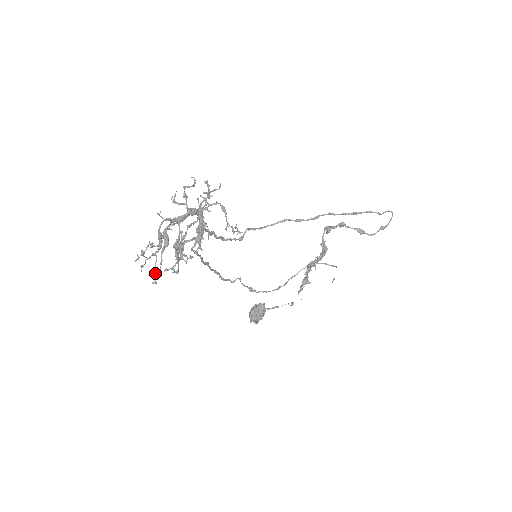
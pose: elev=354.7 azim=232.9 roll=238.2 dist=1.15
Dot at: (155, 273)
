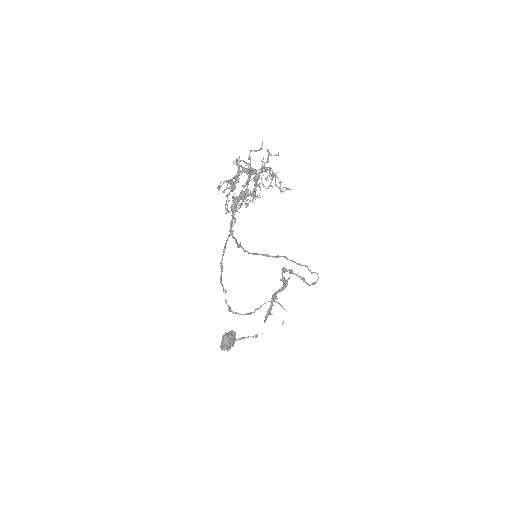
Dot at: (225, 206)
